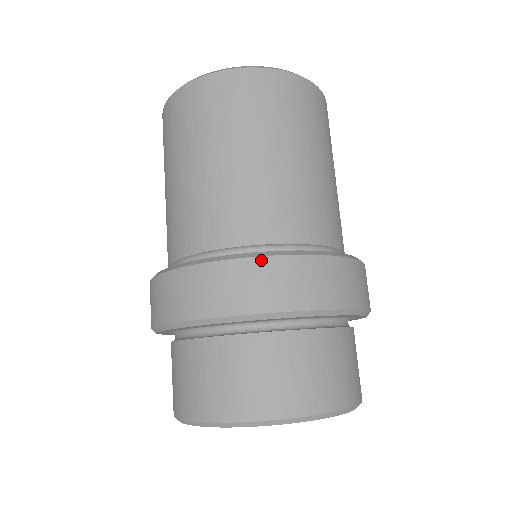
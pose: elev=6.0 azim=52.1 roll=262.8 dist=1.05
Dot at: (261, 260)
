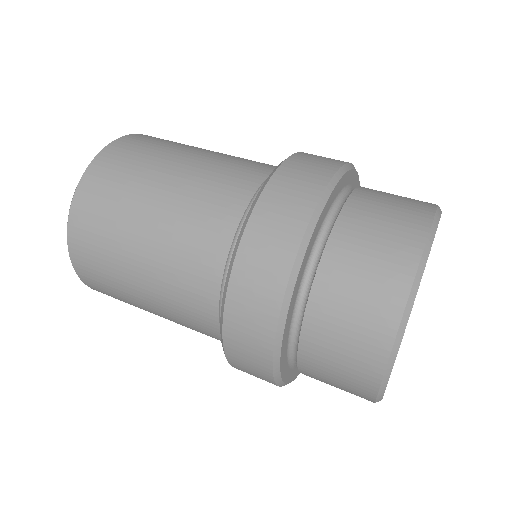
Dot at: occluded
